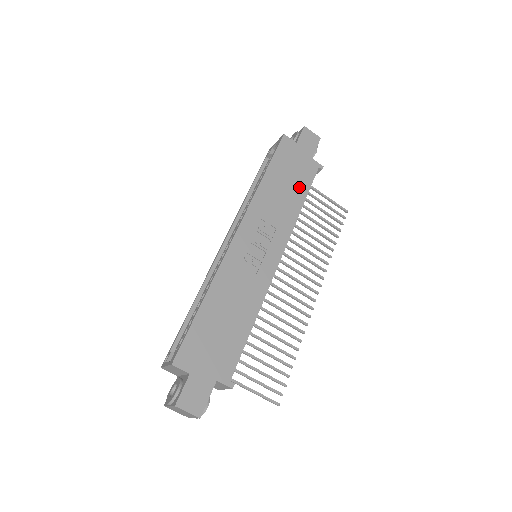
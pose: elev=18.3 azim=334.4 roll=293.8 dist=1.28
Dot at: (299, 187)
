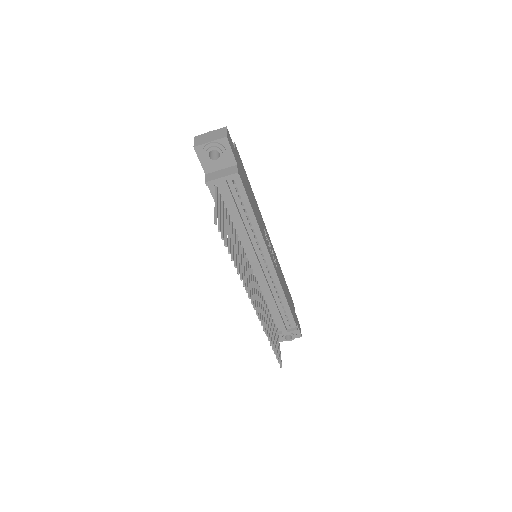
Dot at: (289, 302)
